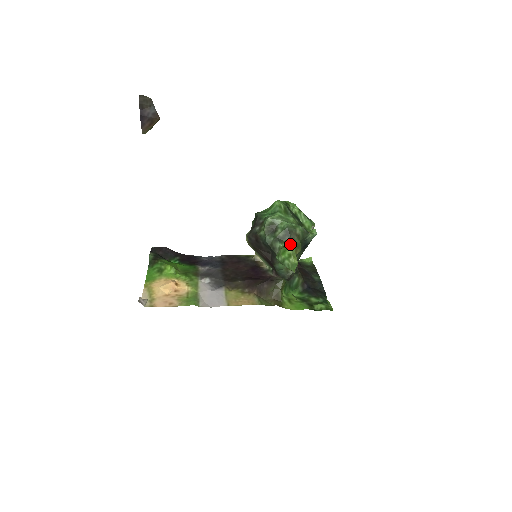
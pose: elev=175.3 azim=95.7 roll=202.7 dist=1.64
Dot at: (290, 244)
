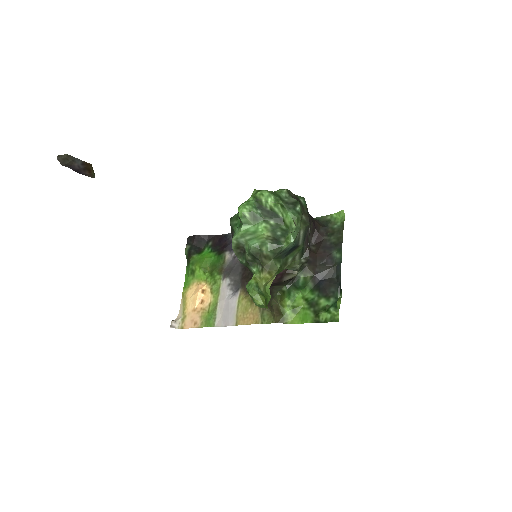
Dot at: (261, 269)
